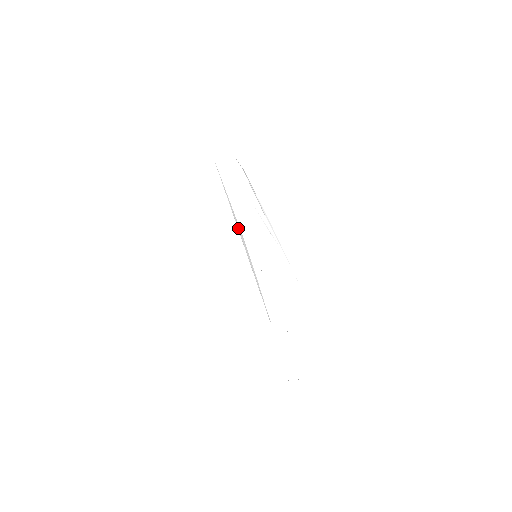
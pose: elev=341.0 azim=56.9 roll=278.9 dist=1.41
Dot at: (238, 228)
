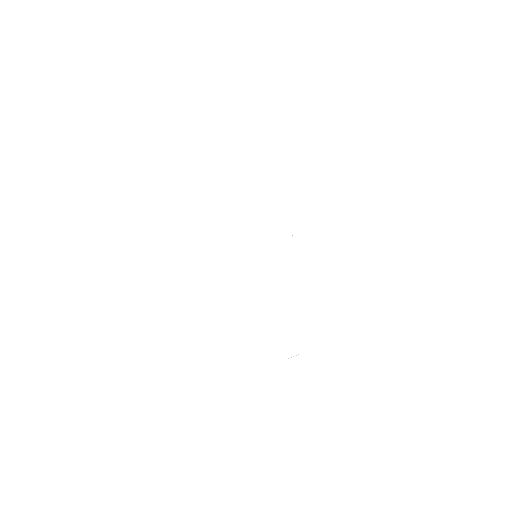
Dot at: occluded
